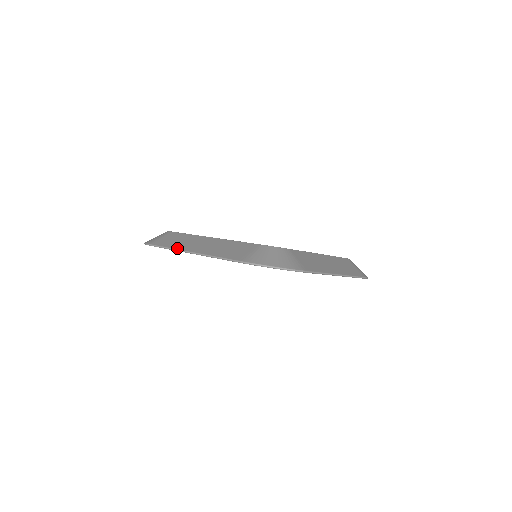
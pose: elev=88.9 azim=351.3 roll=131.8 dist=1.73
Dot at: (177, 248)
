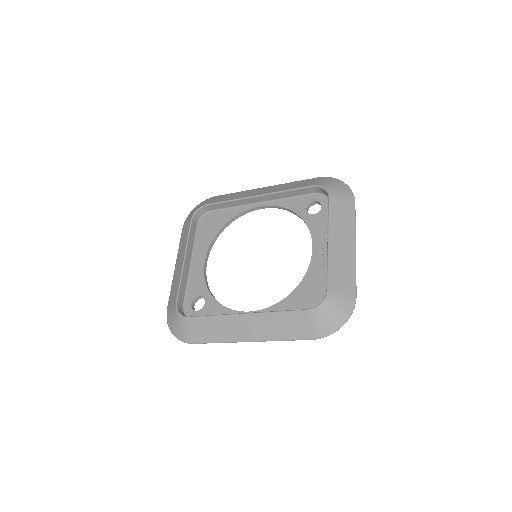
Dot at: (229, 341)
